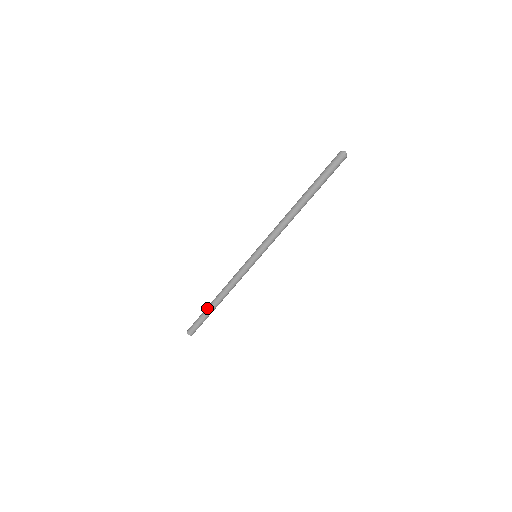
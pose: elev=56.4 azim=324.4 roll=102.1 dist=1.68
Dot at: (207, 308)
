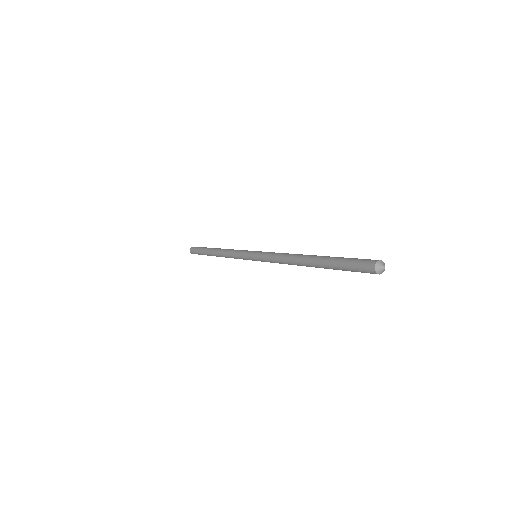
Dot at: (207, 254)
